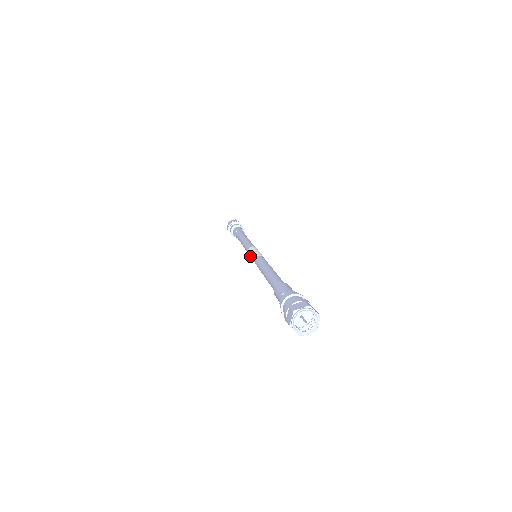
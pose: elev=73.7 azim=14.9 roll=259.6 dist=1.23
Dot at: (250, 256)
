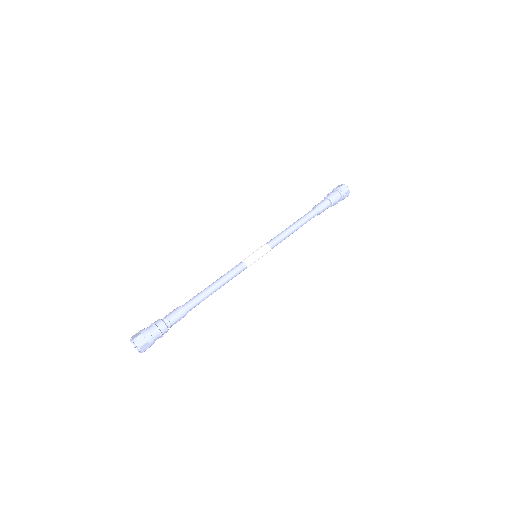
Dot at: occluded
